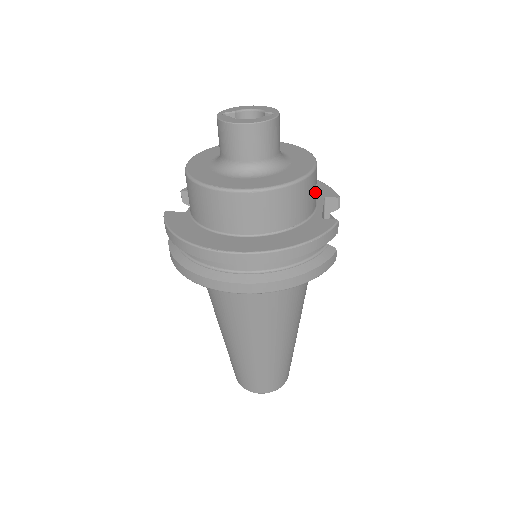
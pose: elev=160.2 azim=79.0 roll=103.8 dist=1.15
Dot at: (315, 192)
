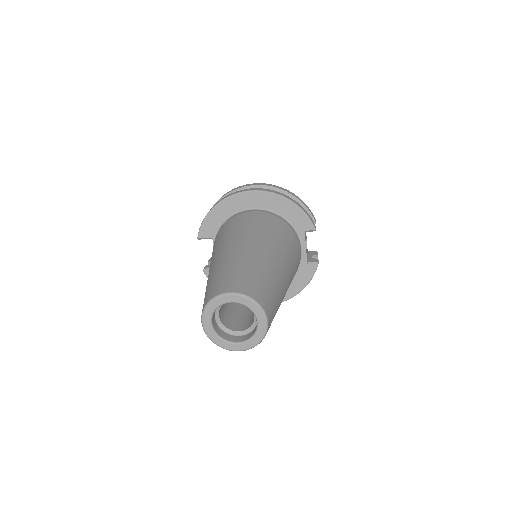
Dot at: occluded
